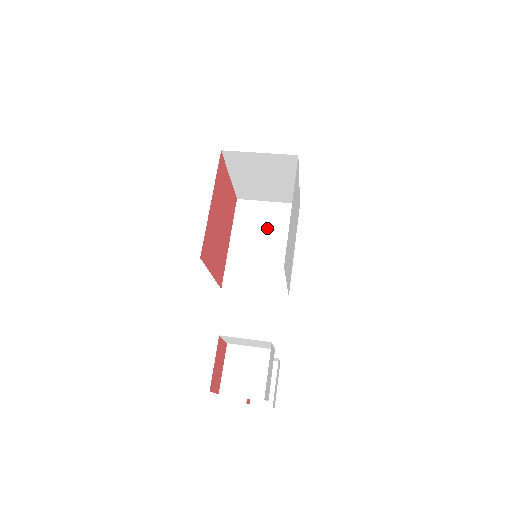
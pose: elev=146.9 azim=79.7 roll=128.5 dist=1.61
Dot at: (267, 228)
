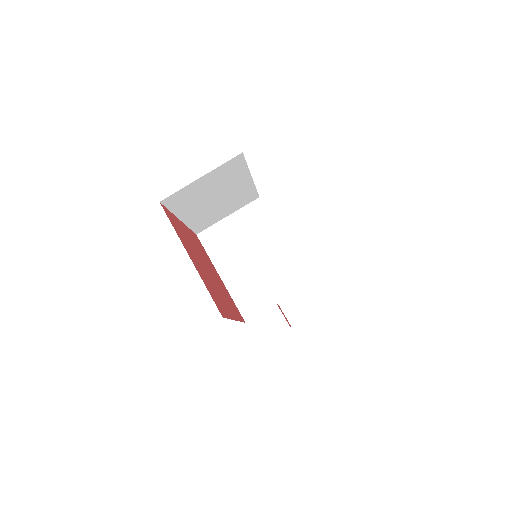
Dot at: (214, 190)
